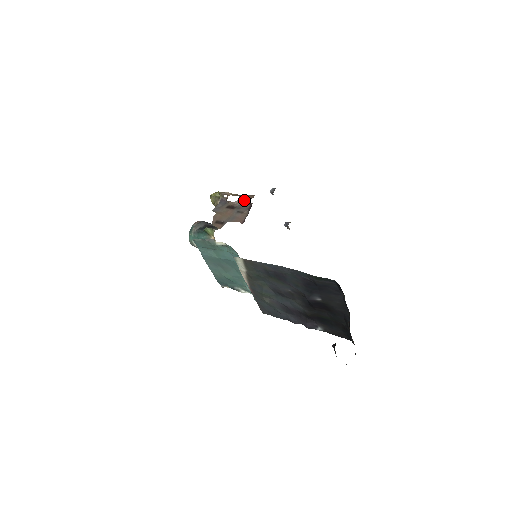
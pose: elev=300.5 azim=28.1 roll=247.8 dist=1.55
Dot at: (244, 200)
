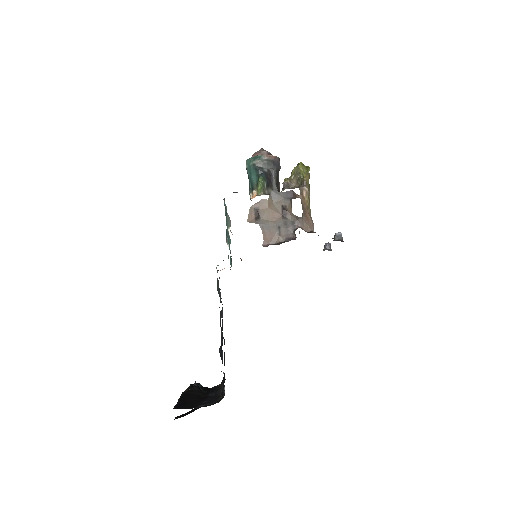
Dot at: (299, 223)
